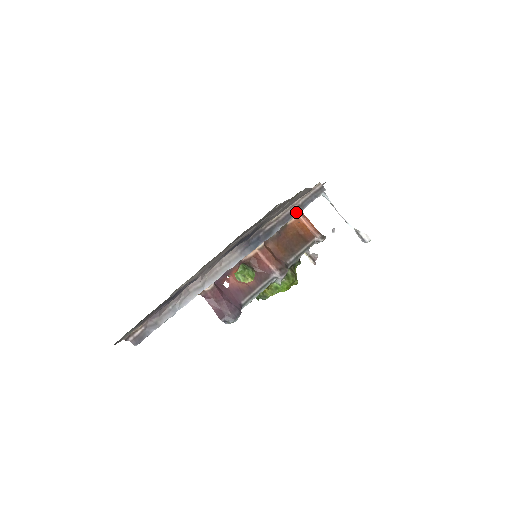
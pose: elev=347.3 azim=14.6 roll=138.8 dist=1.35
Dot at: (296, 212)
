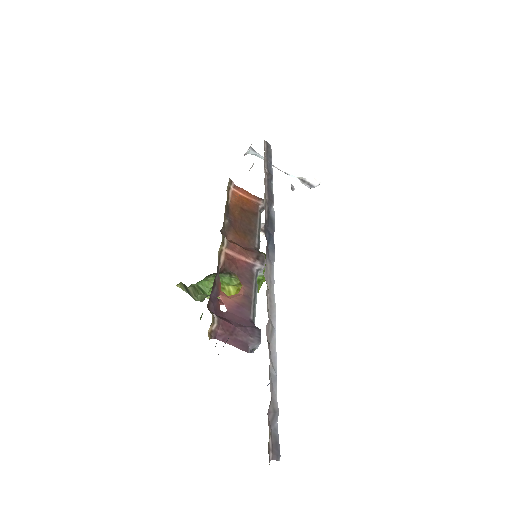
Dot at: (270, 183)
